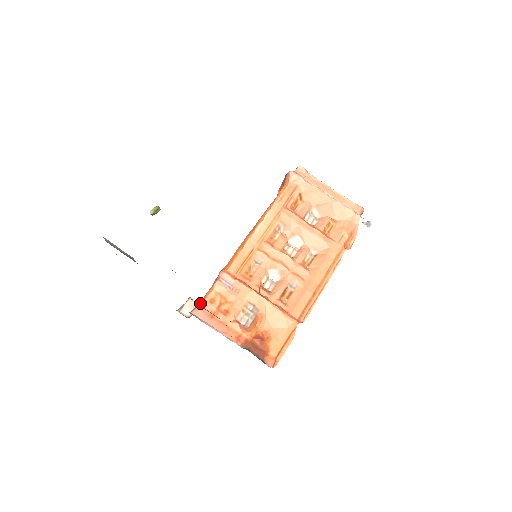
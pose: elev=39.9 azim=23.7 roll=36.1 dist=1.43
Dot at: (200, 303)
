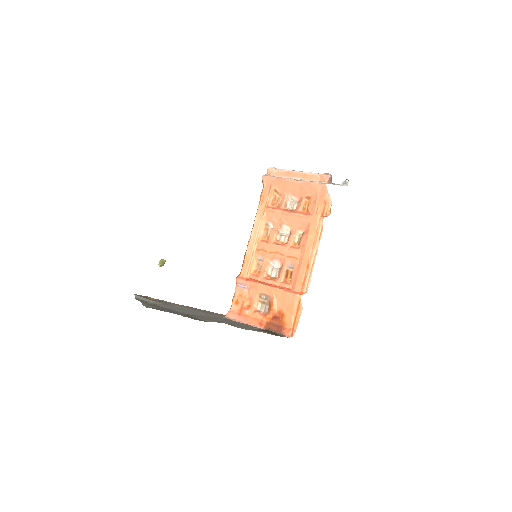
Dot at: occluded
